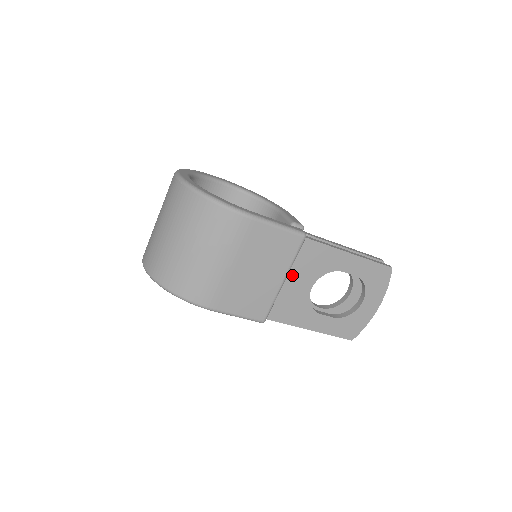
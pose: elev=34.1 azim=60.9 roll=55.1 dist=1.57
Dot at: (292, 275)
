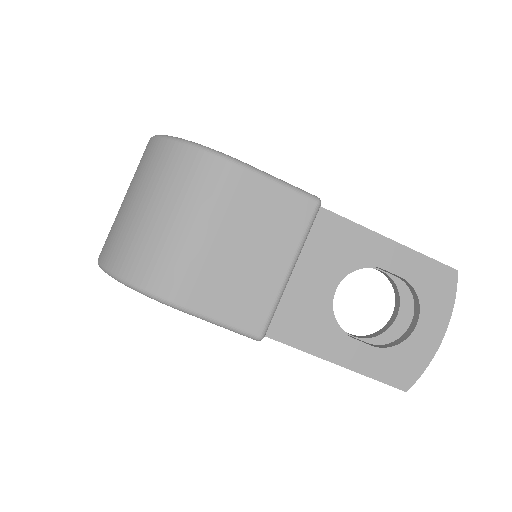
Dot at: (303, 265)
